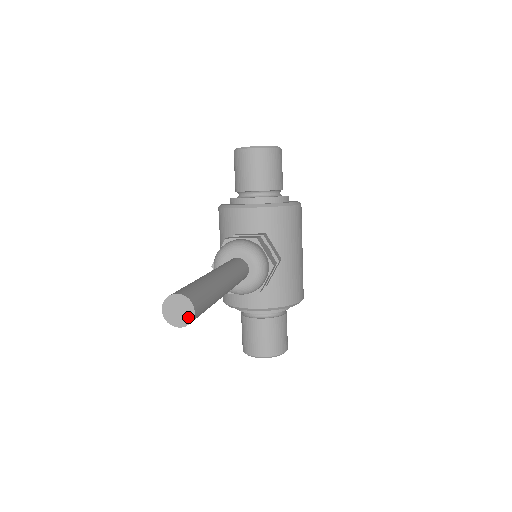
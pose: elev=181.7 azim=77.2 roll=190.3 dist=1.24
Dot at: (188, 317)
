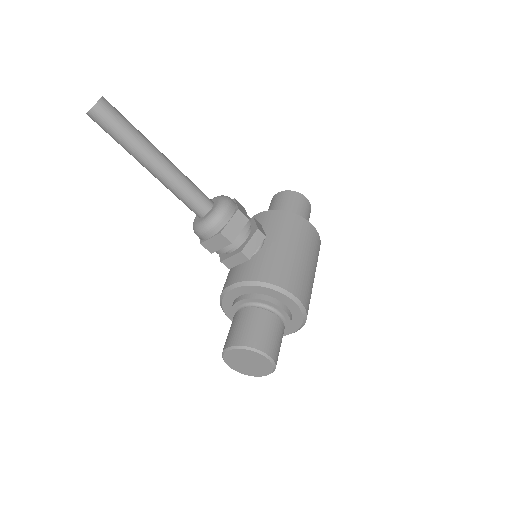
Dot at: (96, 103)
